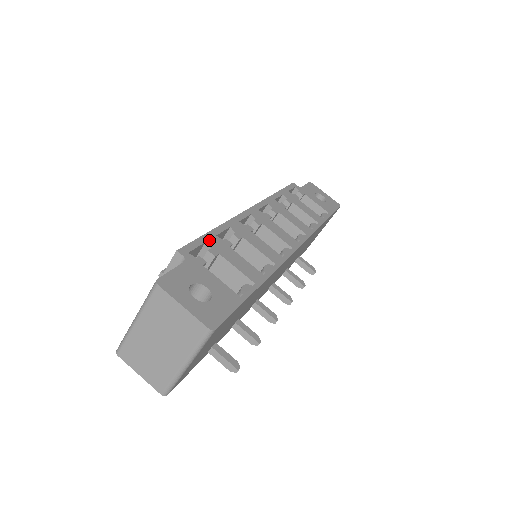
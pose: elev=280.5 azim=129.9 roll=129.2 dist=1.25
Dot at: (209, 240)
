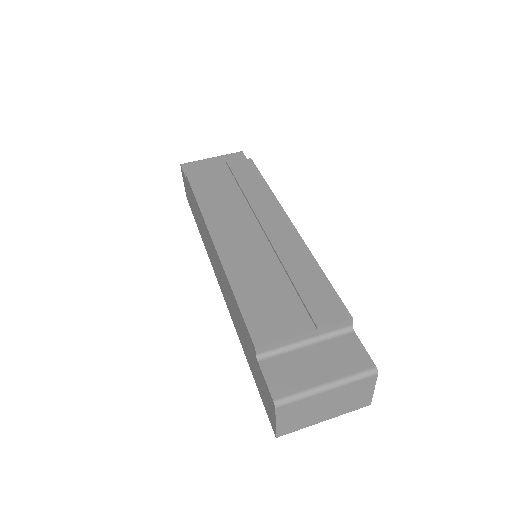
Dot at: occluded
